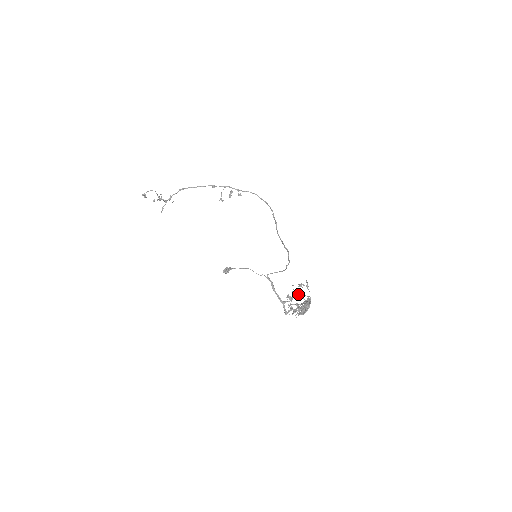
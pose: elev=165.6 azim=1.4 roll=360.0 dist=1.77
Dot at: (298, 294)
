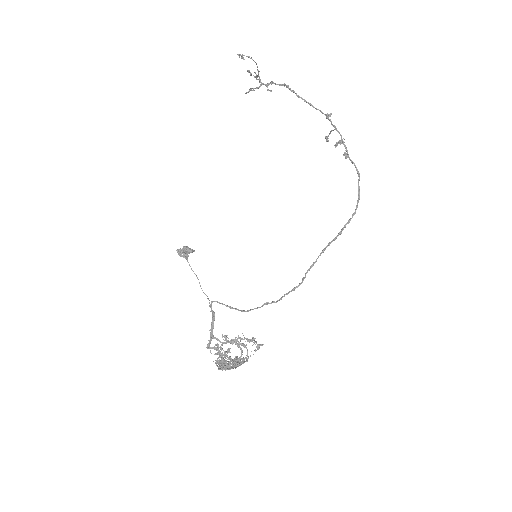
Dot at: (239, 344)
